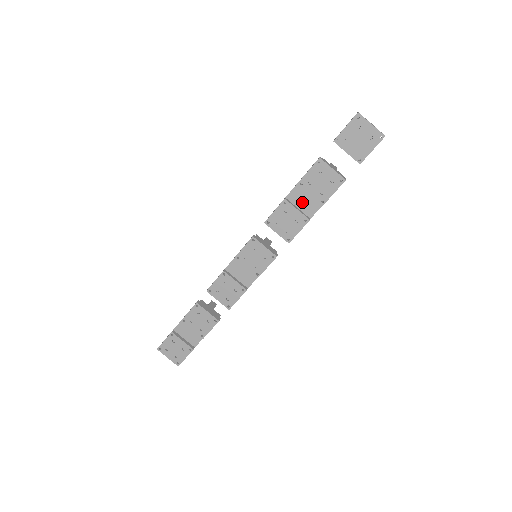
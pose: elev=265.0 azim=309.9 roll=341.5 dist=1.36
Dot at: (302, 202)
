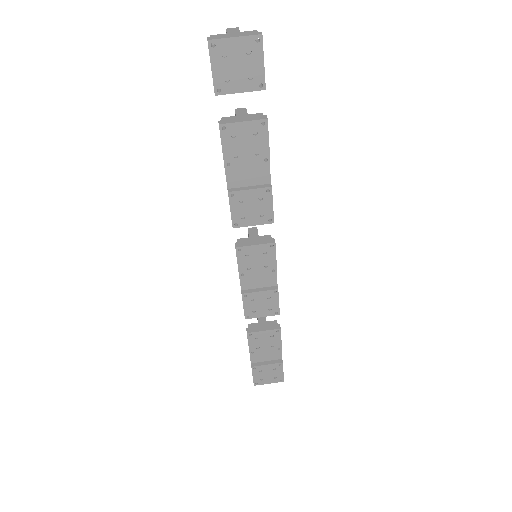
Dot at: (247, 178)
